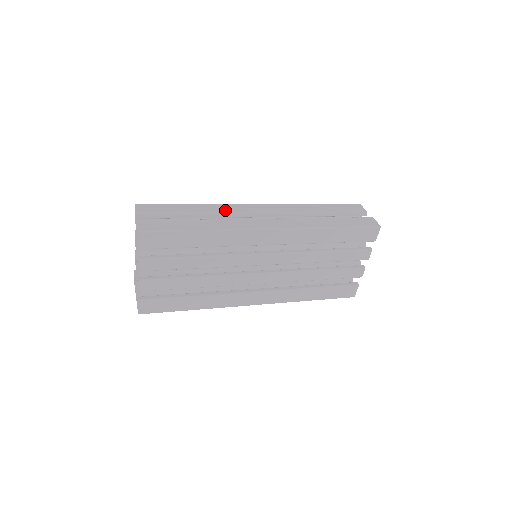
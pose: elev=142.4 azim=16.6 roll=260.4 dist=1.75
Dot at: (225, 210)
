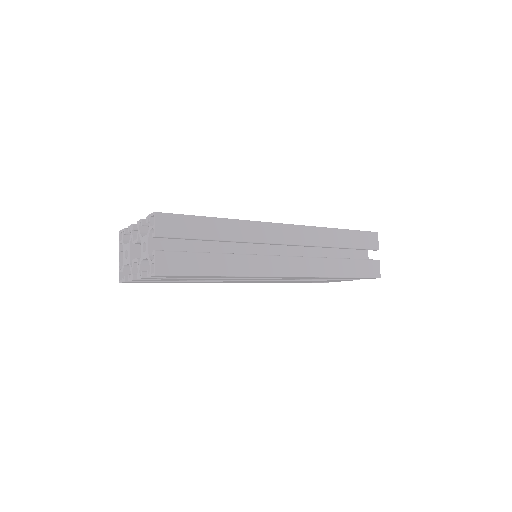
Dot at: (250, 236)
